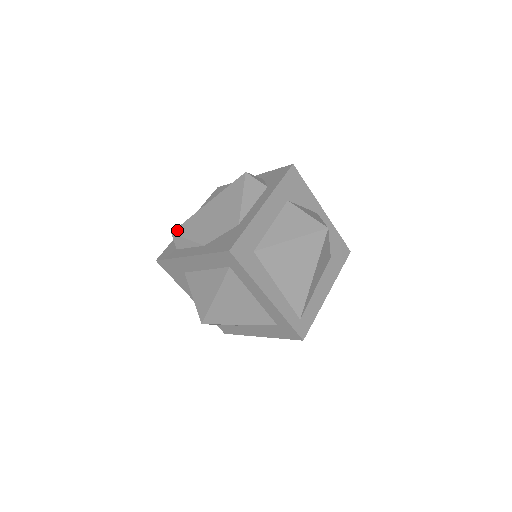
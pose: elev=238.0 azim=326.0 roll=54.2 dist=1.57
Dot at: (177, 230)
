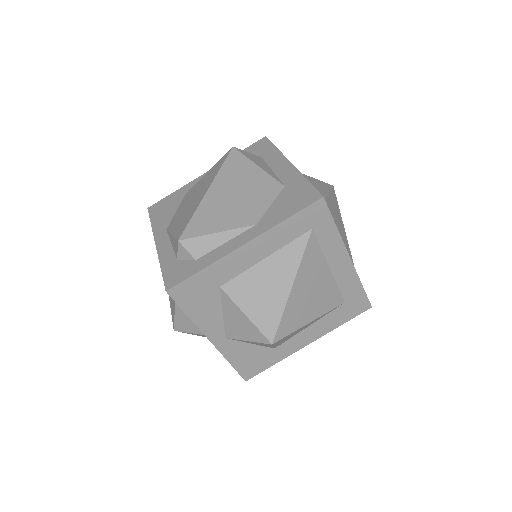
Dot at: (187, 233)
